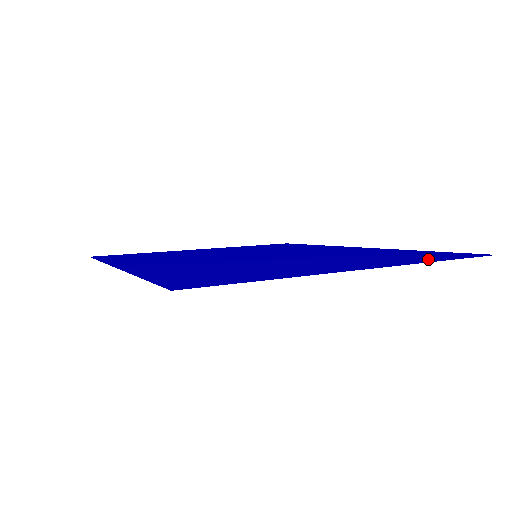
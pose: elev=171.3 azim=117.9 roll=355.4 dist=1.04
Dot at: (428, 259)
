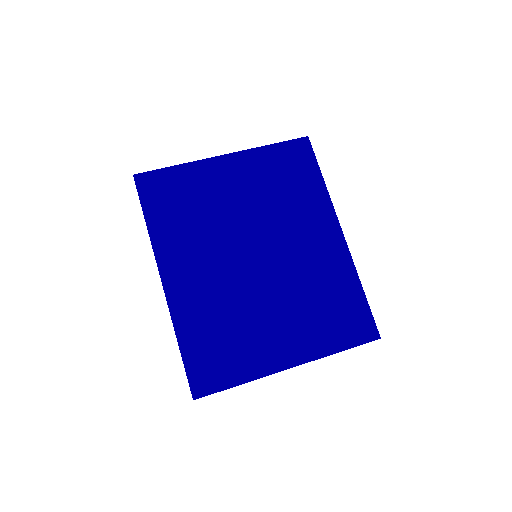
Dot at: (337, 341)
